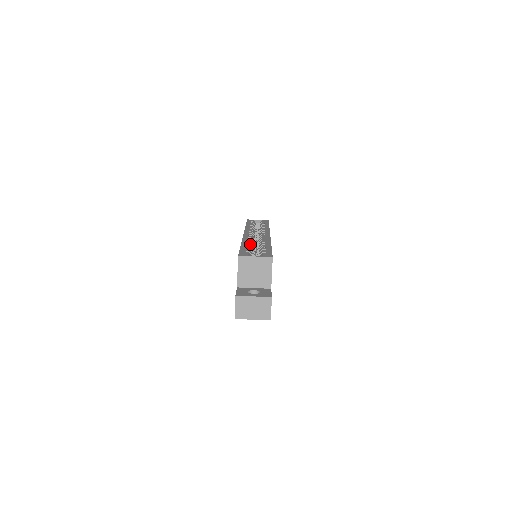
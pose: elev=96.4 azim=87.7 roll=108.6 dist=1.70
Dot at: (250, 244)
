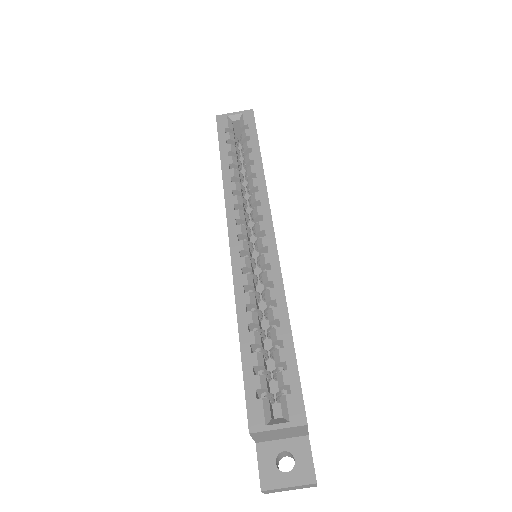
Dot at: (253, 323)
